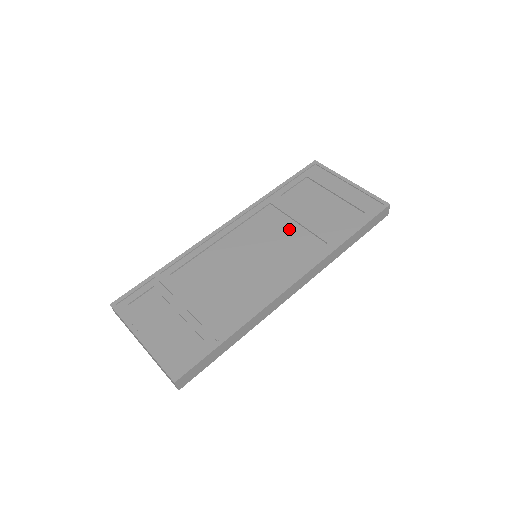
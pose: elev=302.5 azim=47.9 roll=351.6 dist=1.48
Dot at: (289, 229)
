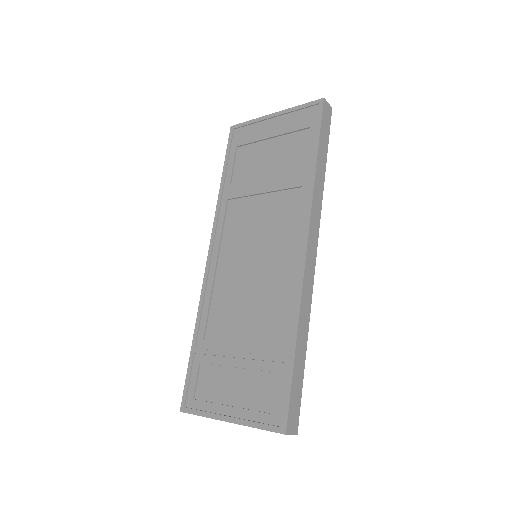
Dot at: (261, 206)
